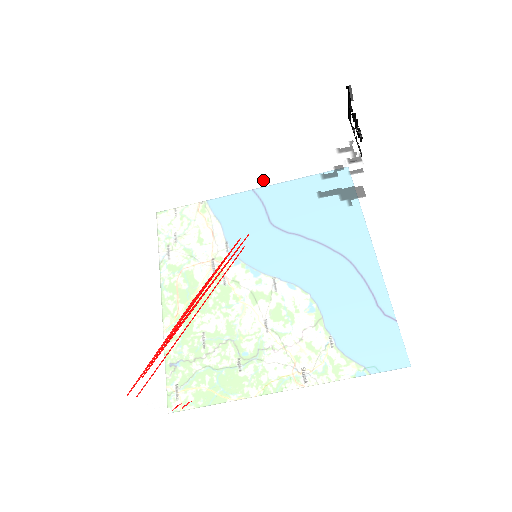
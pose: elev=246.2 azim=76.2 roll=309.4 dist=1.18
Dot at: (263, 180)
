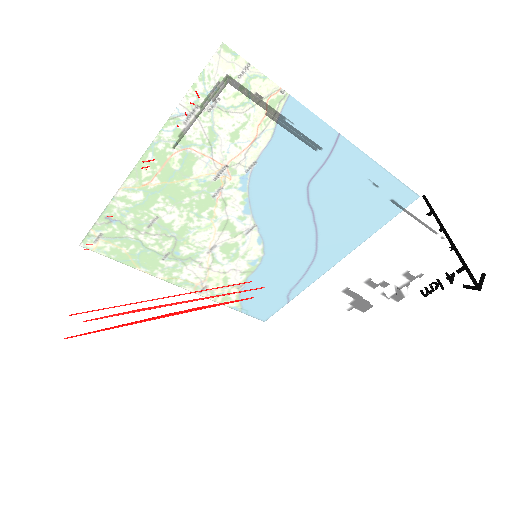
Dot at: (333, 247)
